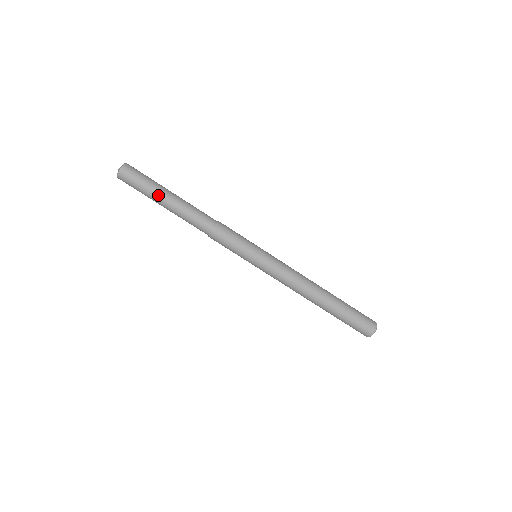
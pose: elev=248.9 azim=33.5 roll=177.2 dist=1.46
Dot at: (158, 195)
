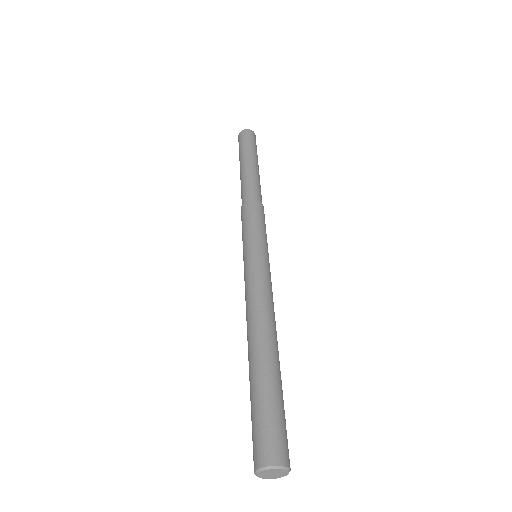
Dot at: (250, 155)
